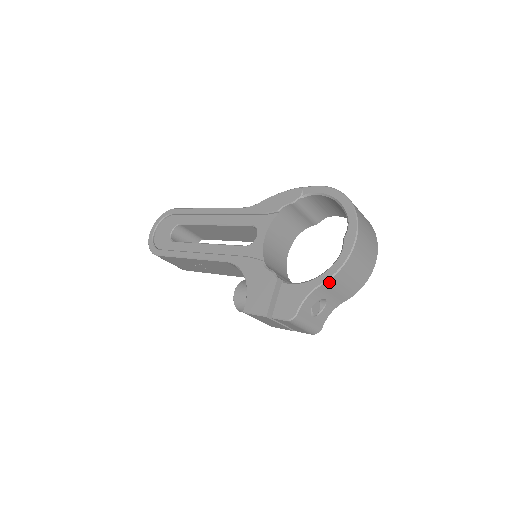
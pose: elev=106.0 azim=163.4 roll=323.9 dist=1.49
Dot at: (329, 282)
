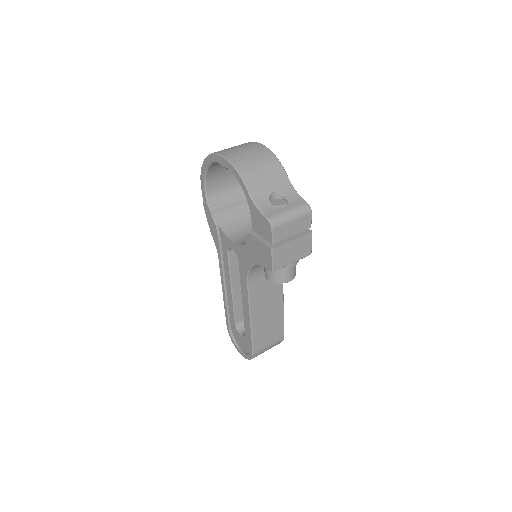
Dot at: (249, 184)
